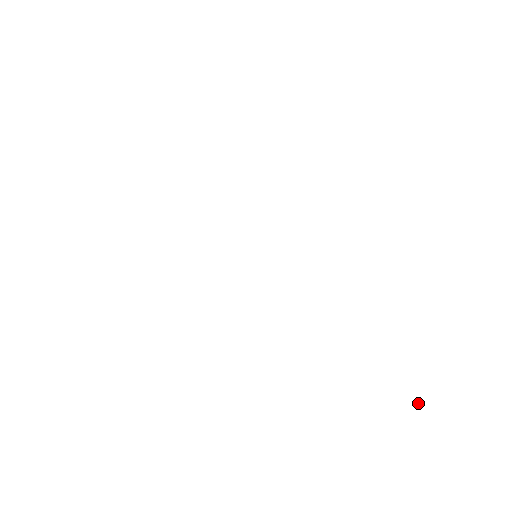
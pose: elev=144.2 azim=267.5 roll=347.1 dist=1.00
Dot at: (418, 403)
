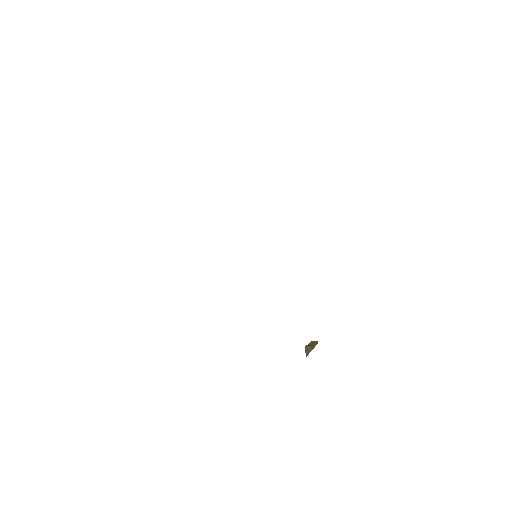
Dot at: (311, 349)
